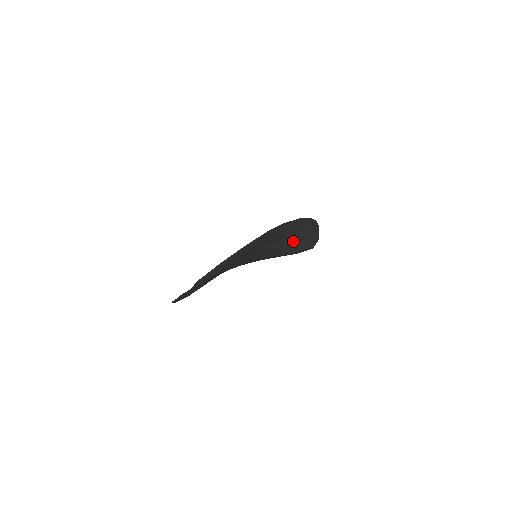
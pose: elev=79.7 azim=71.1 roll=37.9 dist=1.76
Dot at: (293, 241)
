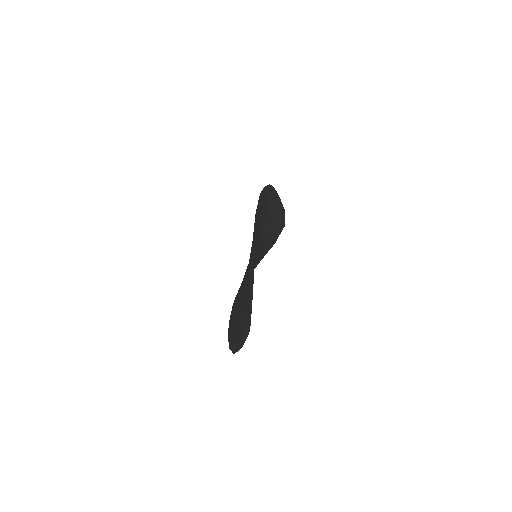
Dot at: (270, 223)
